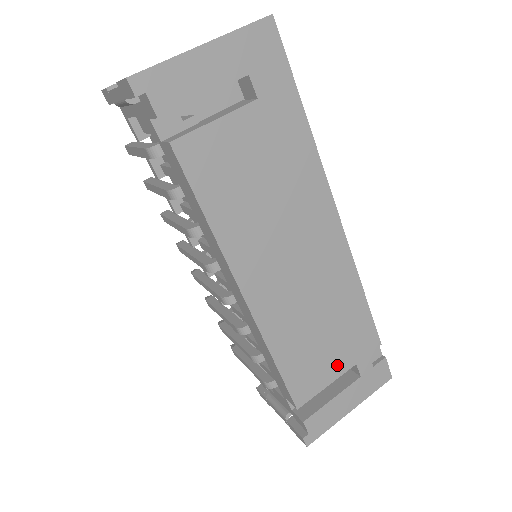
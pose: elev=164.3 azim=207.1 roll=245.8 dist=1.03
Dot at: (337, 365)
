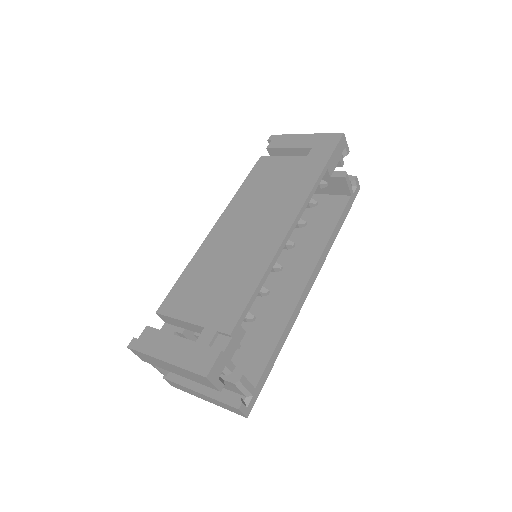
Dot at: (198, 312)
